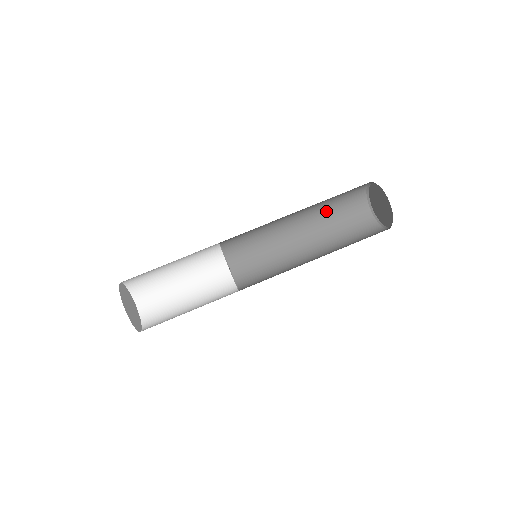
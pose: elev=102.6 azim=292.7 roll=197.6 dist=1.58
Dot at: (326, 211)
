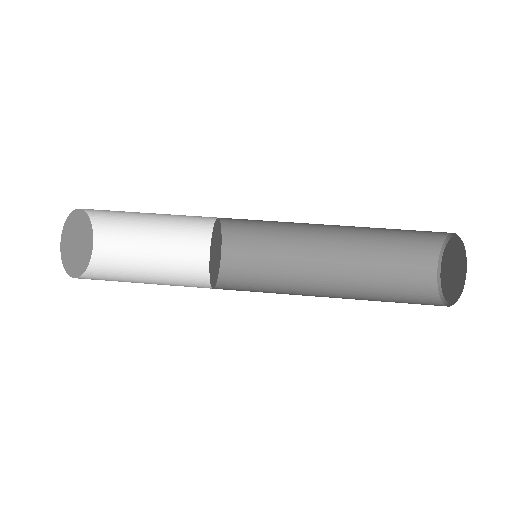
Dot at: (374, 263)
